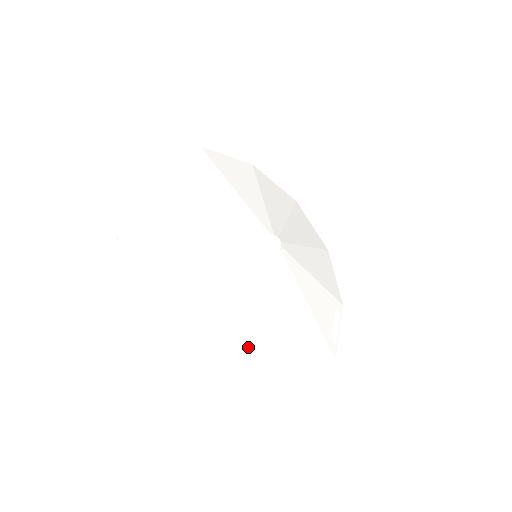
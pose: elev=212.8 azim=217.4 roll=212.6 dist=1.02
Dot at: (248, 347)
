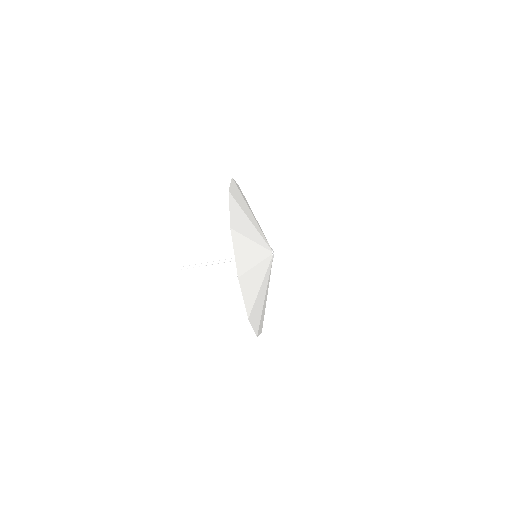
Dot at: (262, 310)
